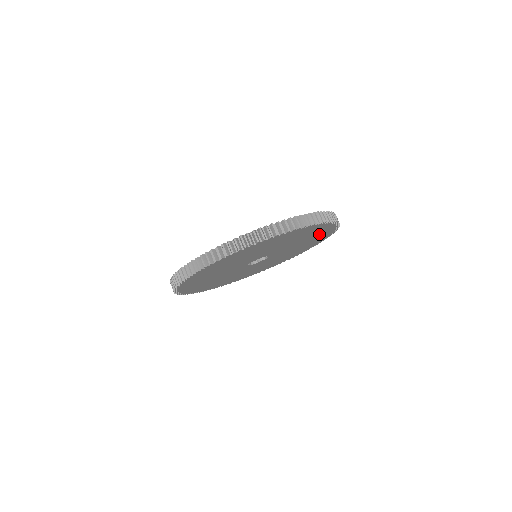
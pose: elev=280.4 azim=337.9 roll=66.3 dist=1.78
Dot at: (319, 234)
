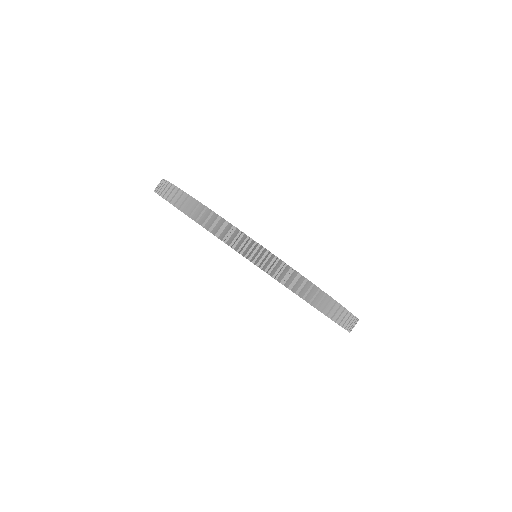
Dot at: occluded
